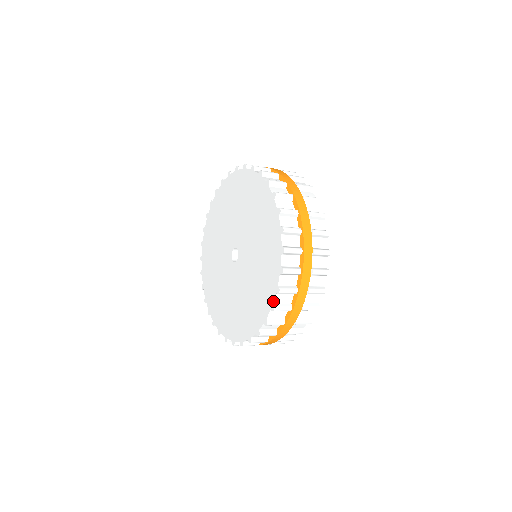
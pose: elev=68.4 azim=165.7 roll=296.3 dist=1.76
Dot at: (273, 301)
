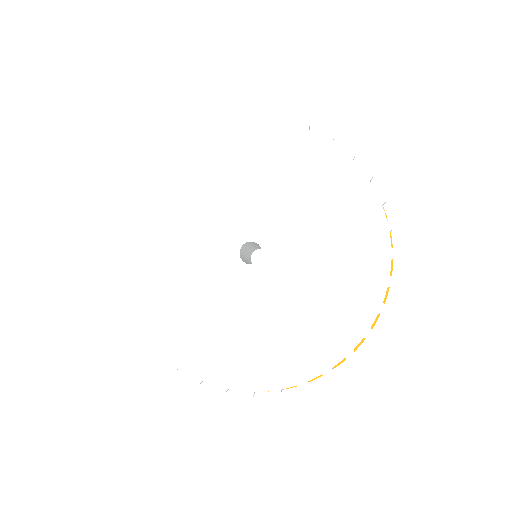
Dot at: (361, 169)
